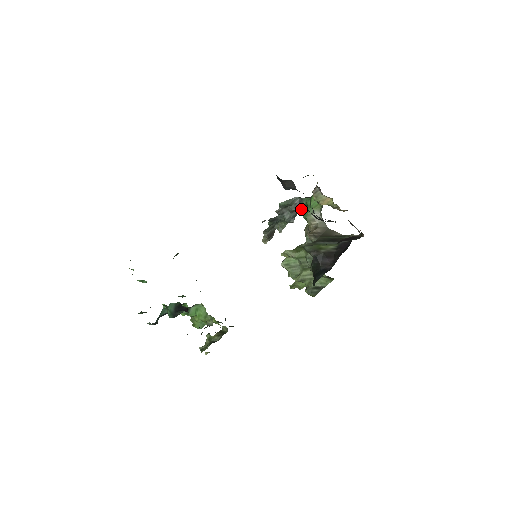
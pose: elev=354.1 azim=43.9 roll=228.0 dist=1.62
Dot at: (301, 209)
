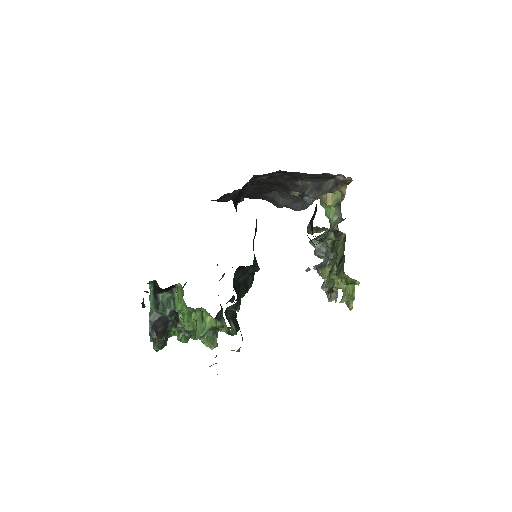
Dot at: occluded
